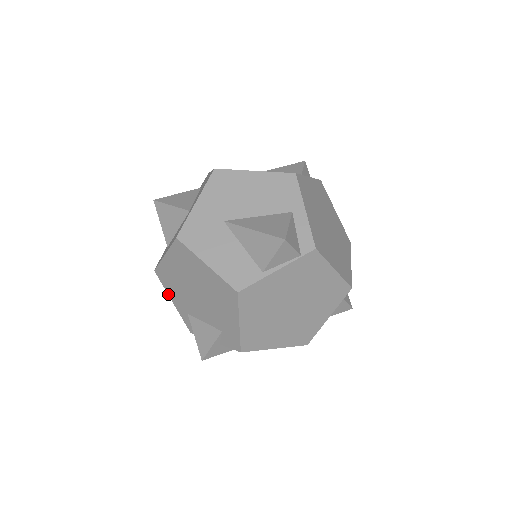
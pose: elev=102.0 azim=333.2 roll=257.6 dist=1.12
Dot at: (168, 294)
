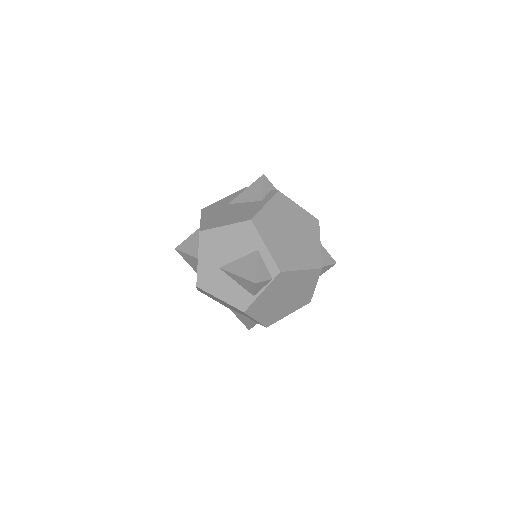
Dot at: occluded
